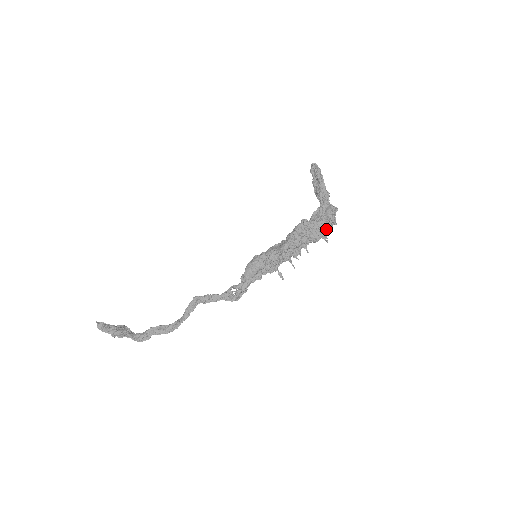
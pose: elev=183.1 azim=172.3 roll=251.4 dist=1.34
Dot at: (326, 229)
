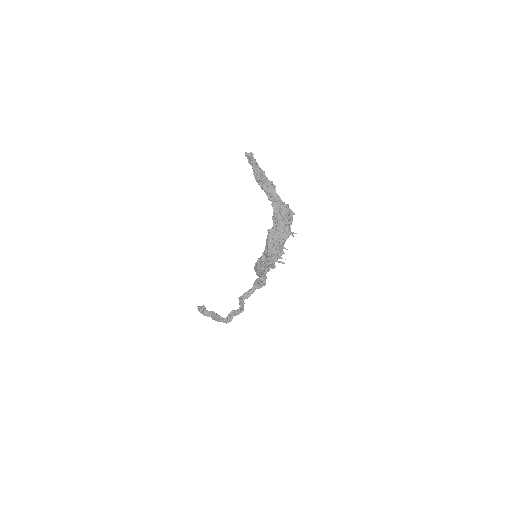
Dot at: (289, 225)
